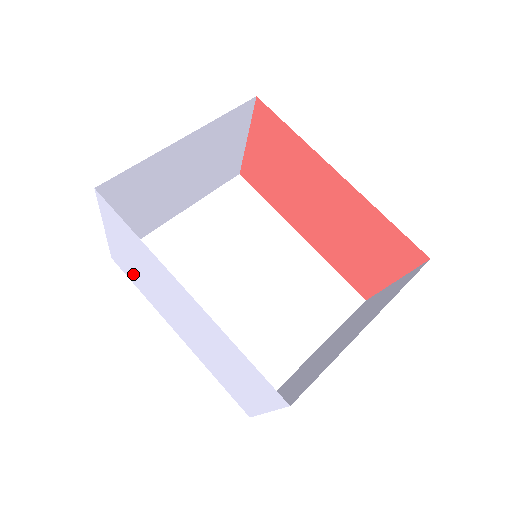
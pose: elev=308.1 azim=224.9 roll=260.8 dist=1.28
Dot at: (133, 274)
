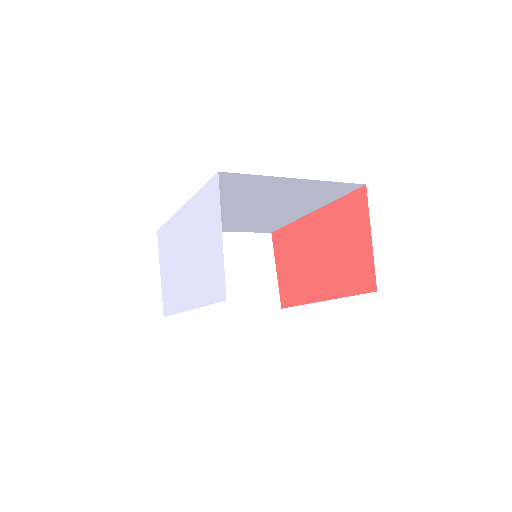
Dot at: (170, 294)
